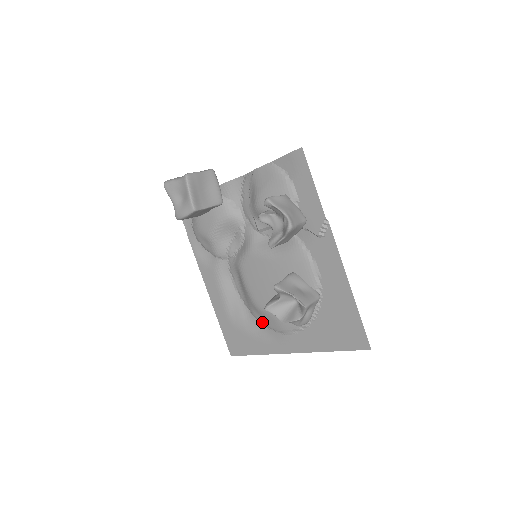
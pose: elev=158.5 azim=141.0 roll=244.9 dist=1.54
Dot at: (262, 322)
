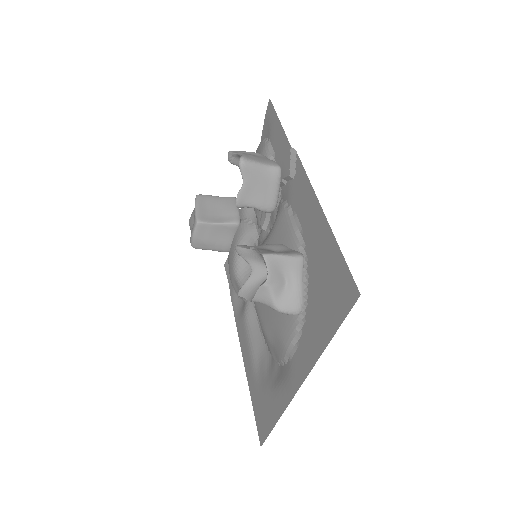
Dot at: (277, 360)
